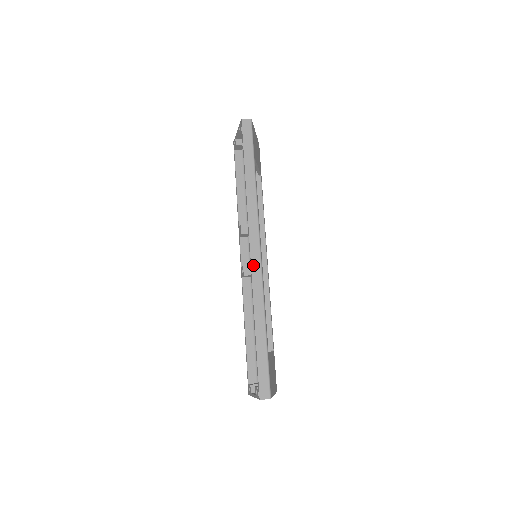
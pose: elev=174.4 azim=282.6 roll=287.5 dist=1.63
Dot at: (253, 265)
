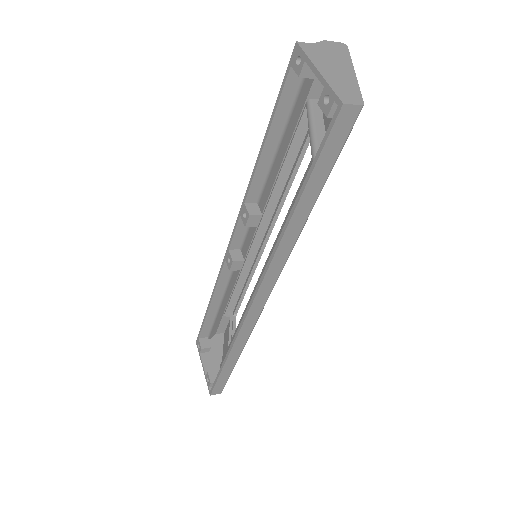
Dot at: (250, 314)
